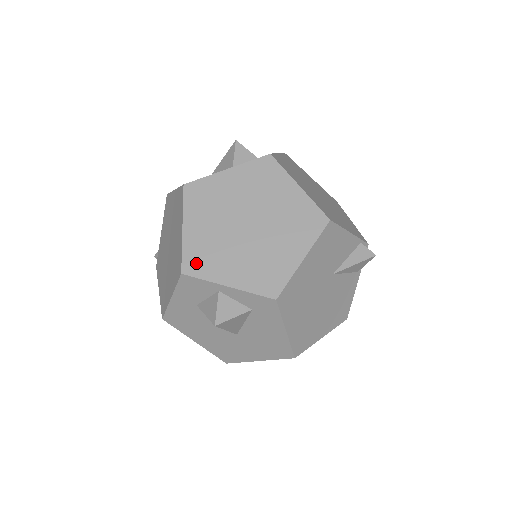
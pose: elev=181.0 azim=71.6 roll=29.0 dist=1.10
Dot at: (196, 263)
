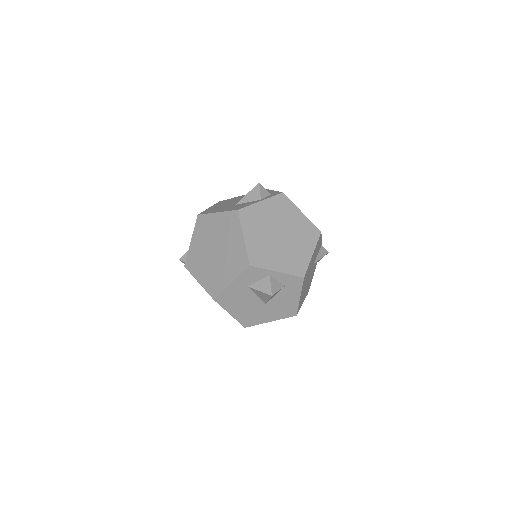
Dot at: (257, 259)
